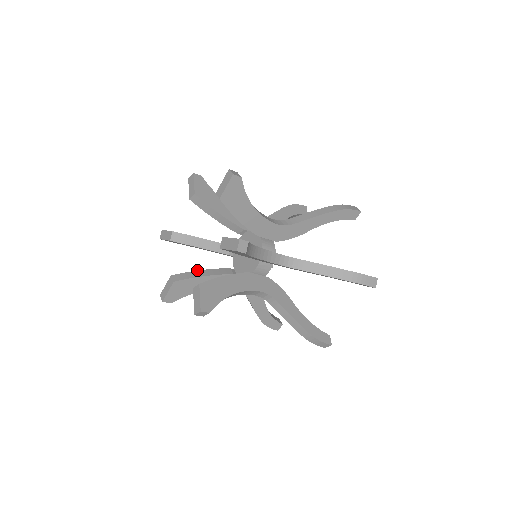
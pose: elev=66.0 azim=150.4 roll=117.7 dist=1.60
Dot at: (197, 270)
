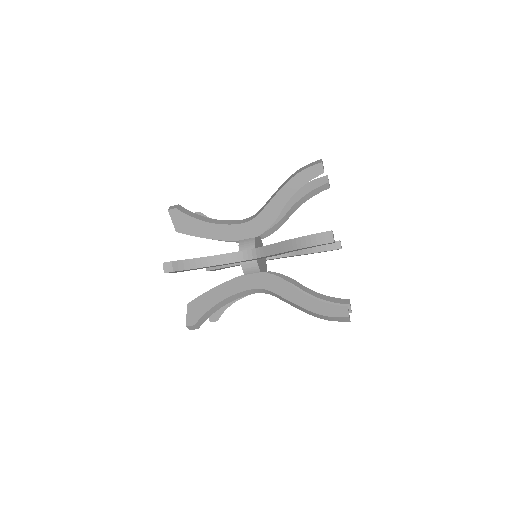
Dot at: occluded
